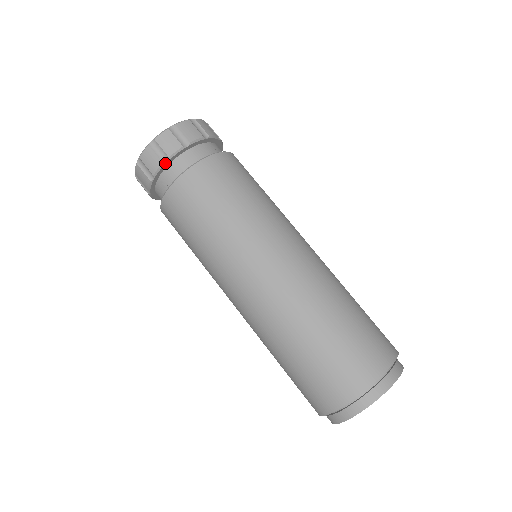
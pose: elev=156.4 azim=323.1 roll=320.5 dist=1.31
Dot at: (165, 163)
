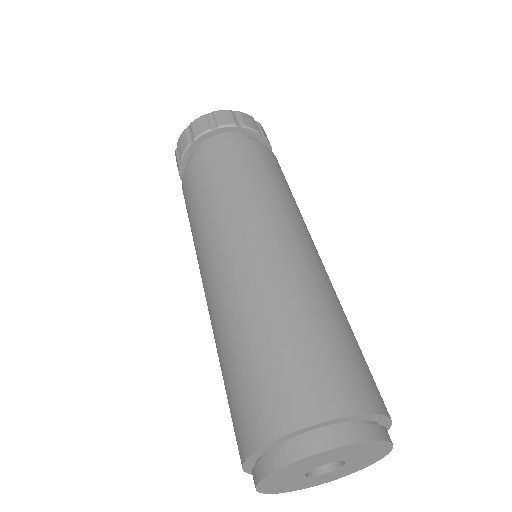
Dot at: (190, 144)
